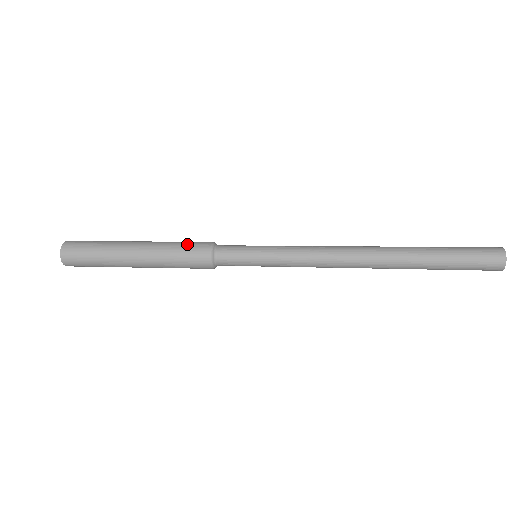
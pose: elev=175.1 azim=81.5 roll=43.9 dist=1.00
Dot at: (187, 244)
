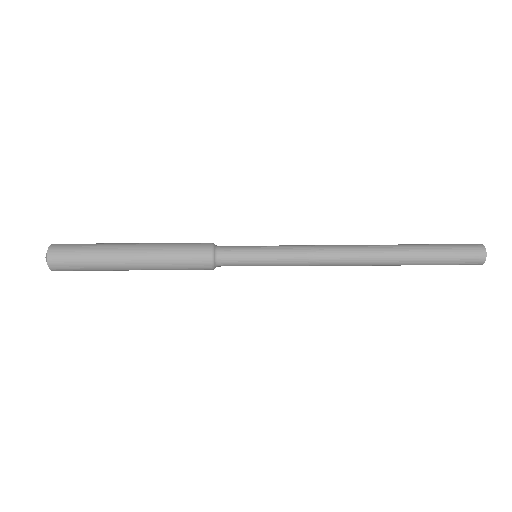
Dot at: (186, 252)
